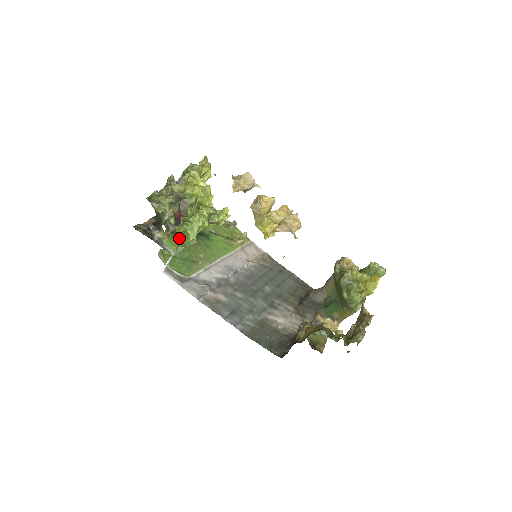
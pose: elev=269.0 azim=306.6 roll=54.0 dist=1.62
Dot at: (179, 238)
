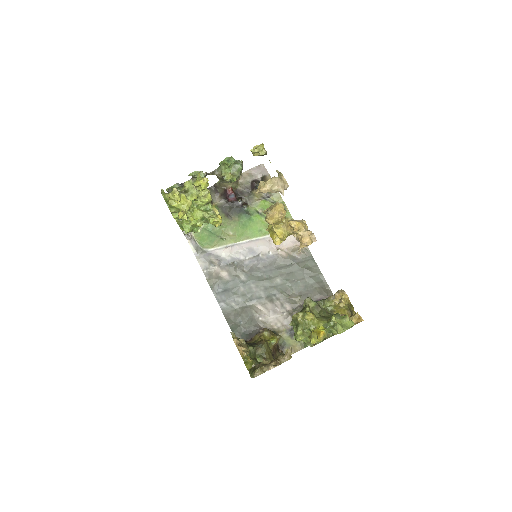
Dot at: (180, 227)
